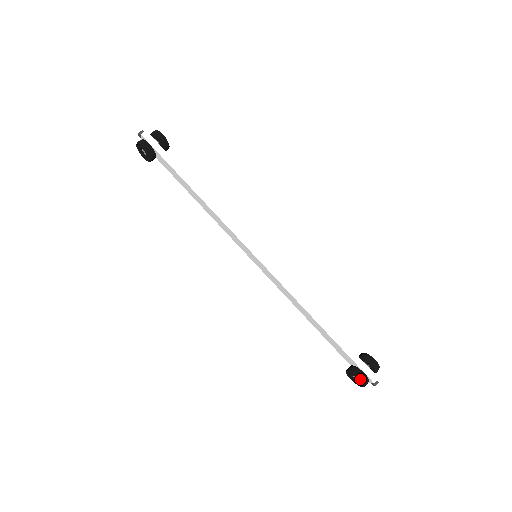
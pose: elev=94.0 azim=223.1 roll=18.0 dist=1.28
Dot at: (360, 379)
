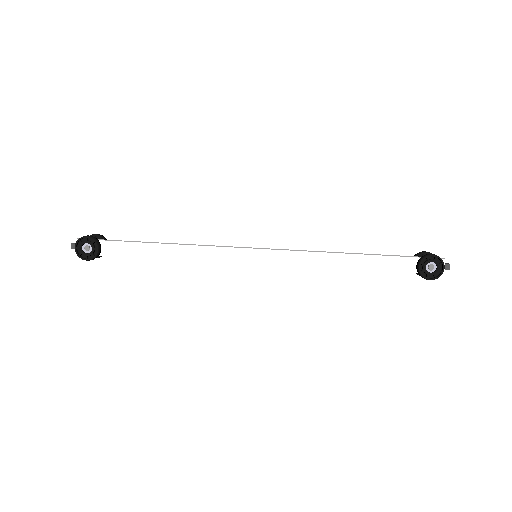
Dot at: (433, 256)
